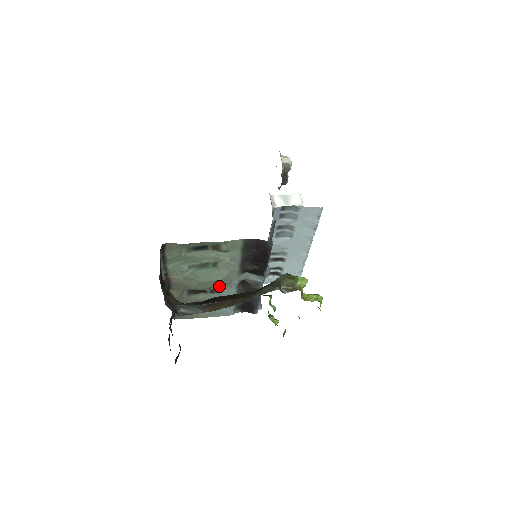
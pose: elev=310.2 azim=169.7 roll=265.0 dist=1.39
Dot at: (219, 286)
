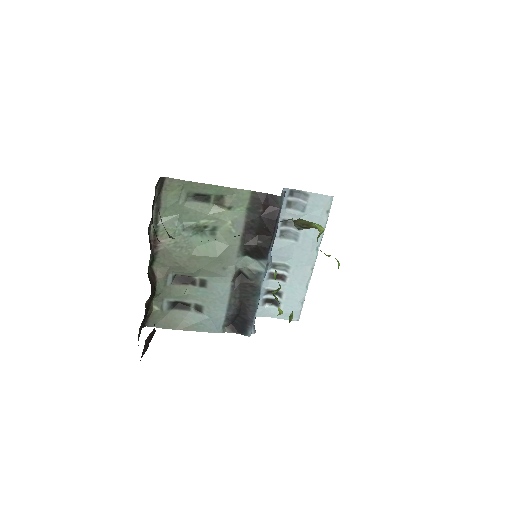
Dot at: (212, 271)
